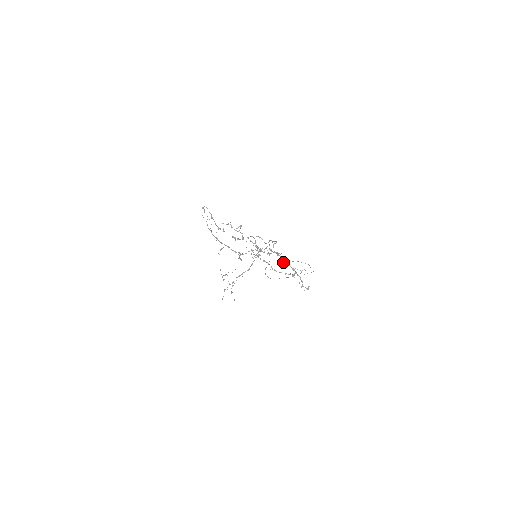
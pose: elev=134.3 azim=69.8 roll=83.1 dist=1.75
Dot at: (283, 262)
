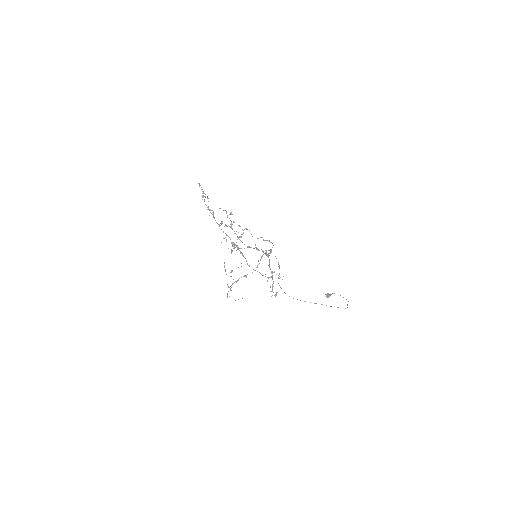
Dot at: (330, 294)
